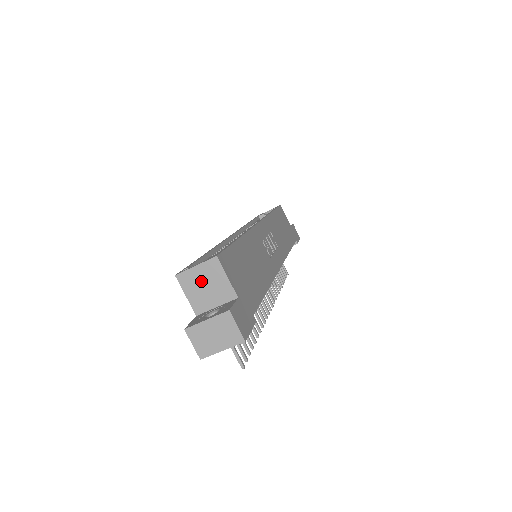
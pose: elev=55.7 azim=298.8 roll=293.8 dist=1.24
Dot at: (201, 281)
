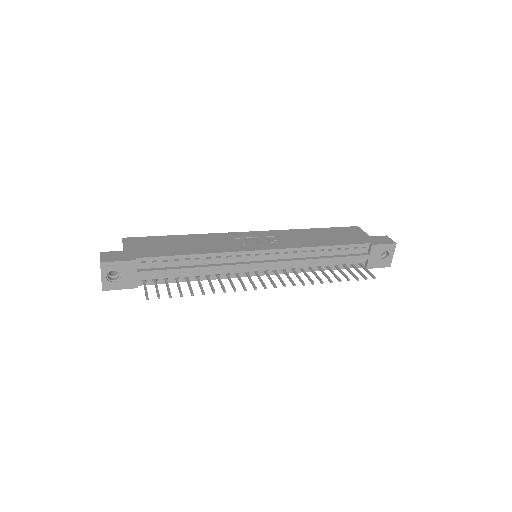
Dot at: occluded
